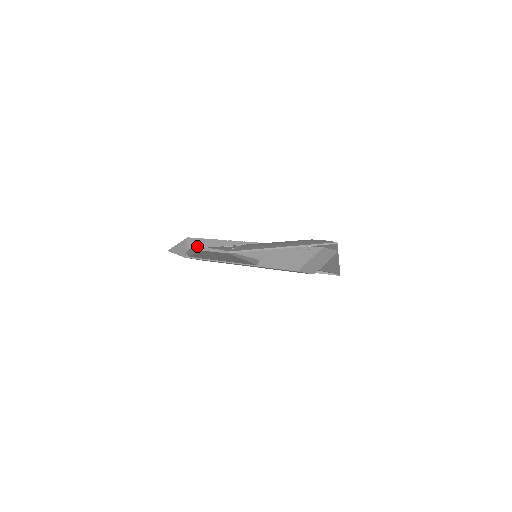
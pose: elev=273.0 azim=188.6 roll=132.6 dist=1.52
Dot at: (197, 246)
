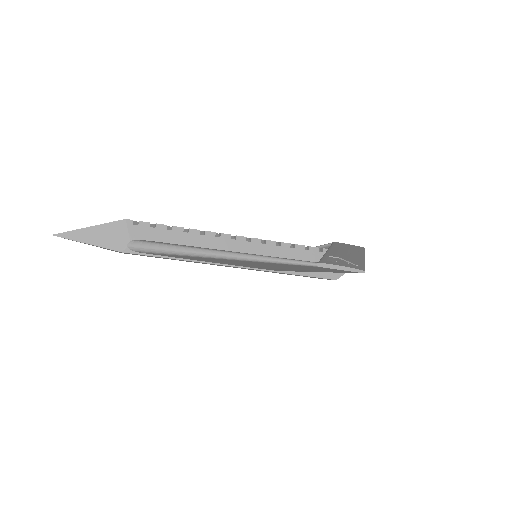
Dot at: (154, 236)
